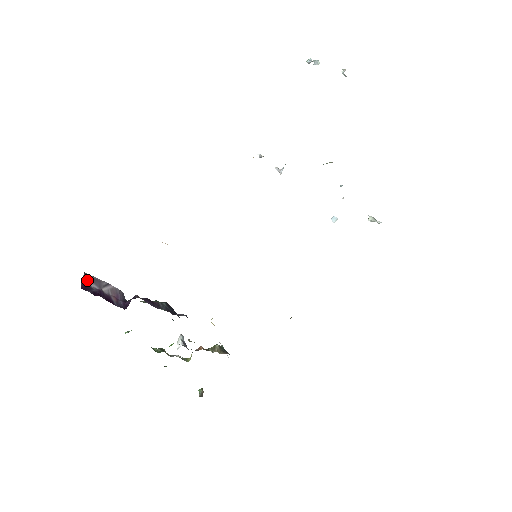
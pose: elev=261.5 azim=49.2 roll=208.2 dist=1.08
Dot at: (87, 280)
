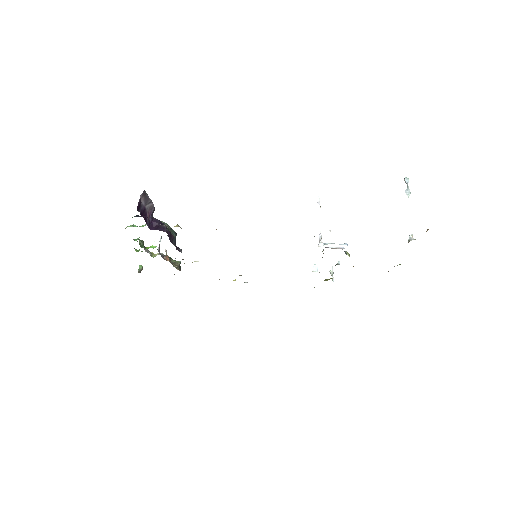
Dot at: (142, 196)
